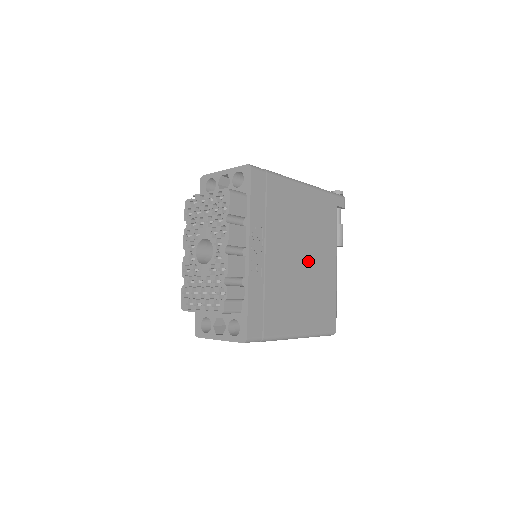
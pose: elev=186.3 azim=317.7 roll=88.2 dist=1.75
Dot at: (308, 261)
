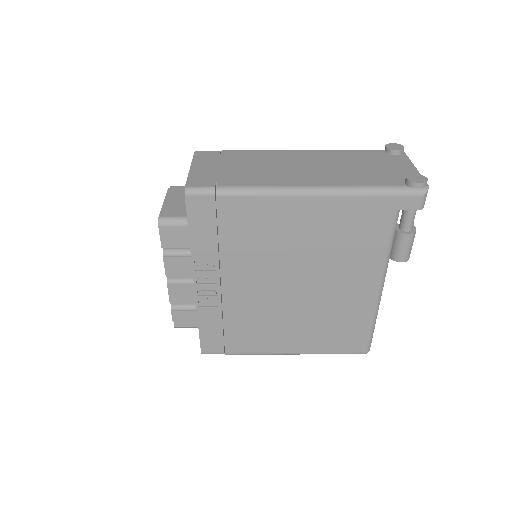
Dot at: (309, 286)
